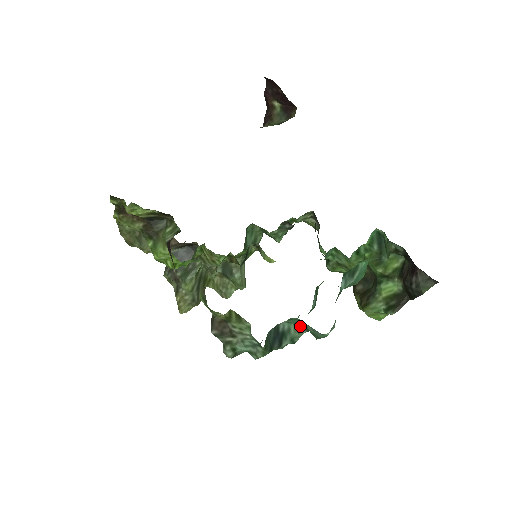
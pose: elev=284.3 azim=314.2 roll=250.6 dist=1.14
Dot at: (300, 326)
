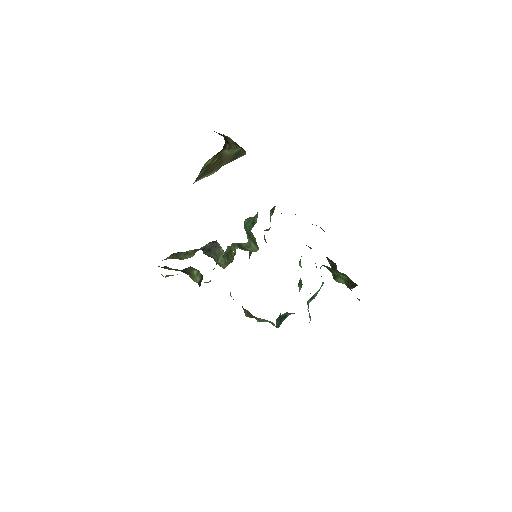
Dot at: (293, 313)
